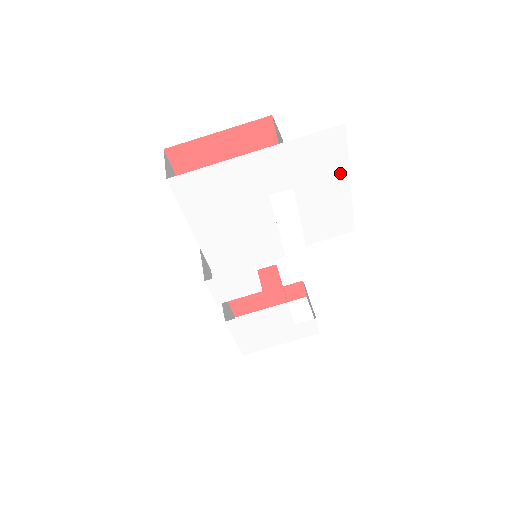
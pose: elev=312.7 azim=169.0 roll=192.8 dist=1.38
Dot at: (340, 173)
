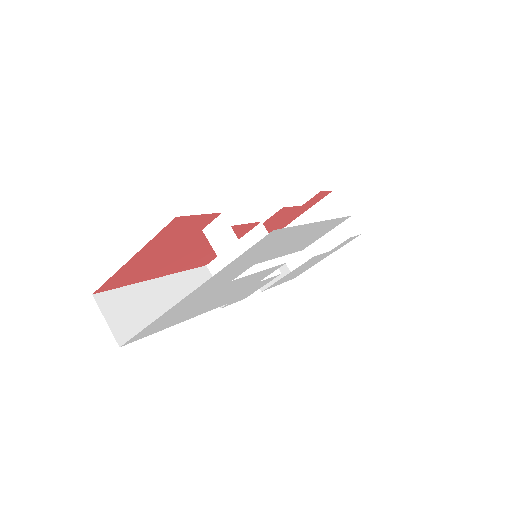
Dot at: (300, 230)
